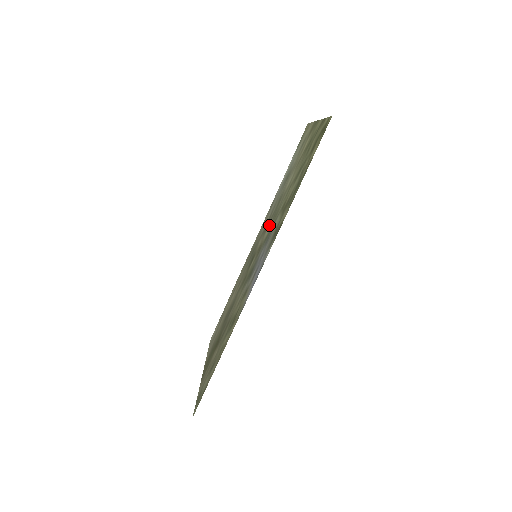
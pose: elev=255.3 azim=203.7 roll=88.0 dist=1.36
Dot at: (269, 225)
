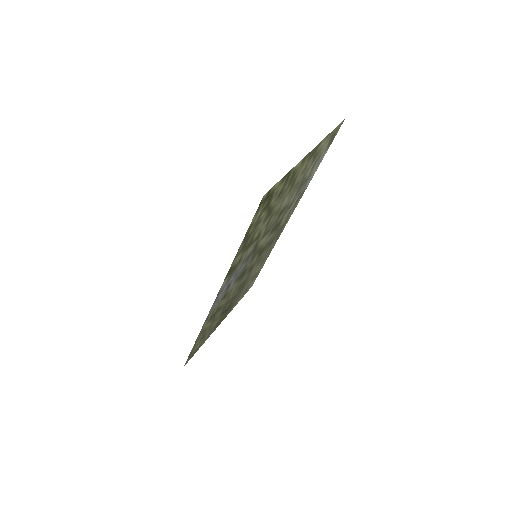
Dot at: (268, 233)
